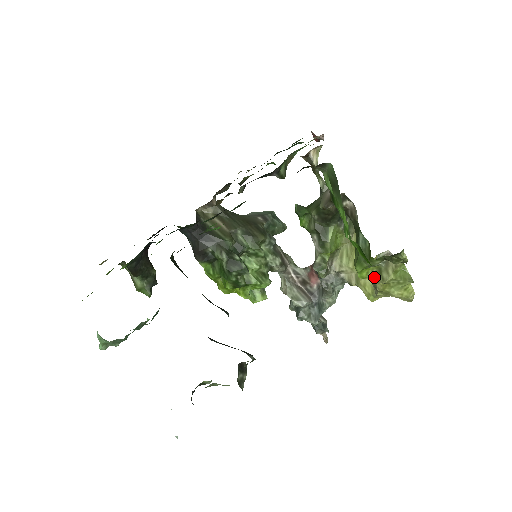
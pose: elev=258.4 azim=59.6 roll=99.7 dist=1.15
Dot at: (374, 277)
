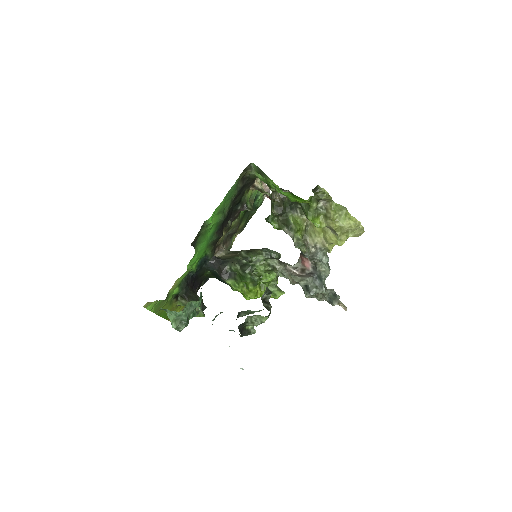
Dot at: (325, 222)
